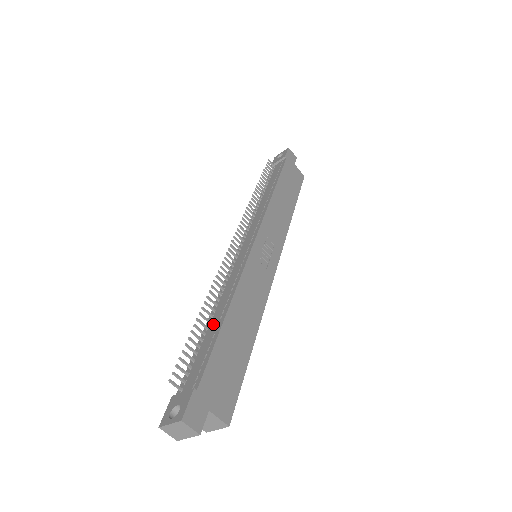
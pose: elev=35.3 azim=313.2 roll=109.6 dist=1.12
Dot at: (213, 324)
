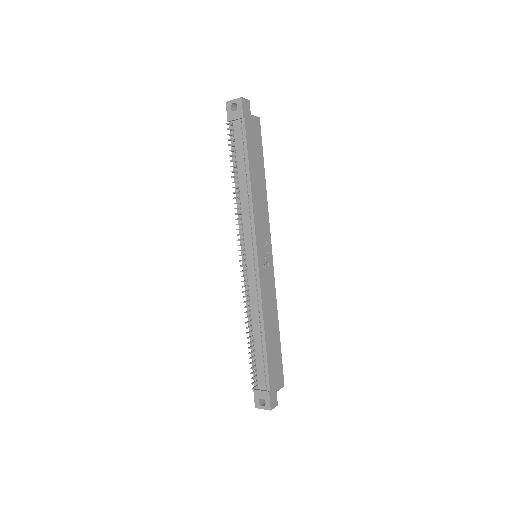
Dot at: (257, 340)
